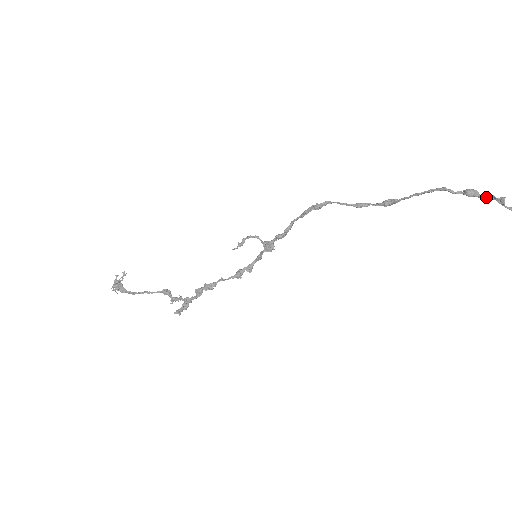
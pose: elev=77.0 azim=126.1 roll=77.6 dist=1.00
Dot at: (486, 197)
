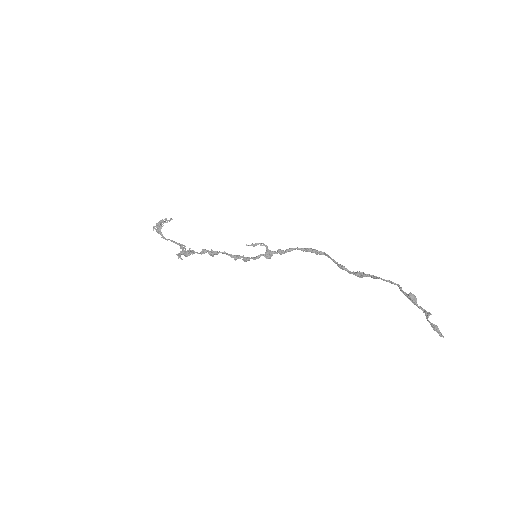
Dot at: (420, 307)
